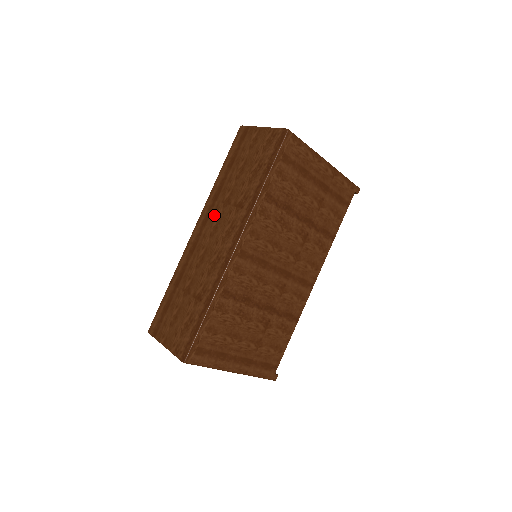
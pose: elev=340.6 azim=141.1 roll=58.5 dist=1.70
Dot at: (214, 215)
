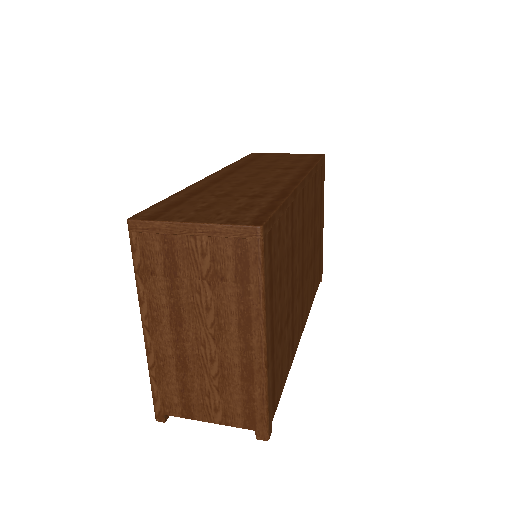
Dot at: (244, 171)
